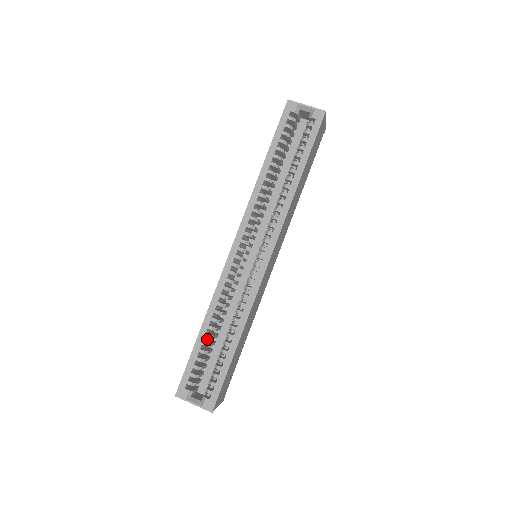
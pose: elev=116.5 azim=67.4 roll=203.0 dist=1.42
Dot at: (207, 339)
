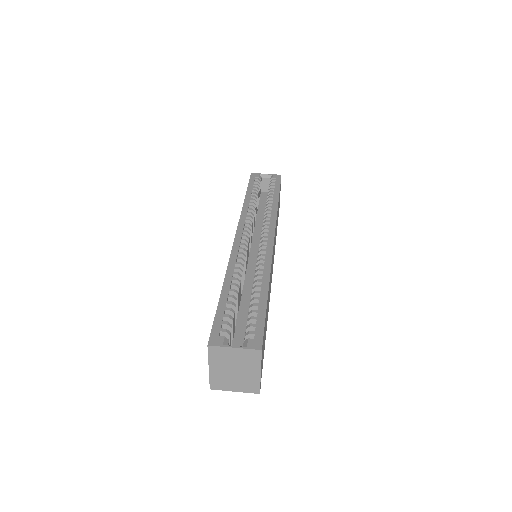
Dot at: occluded
